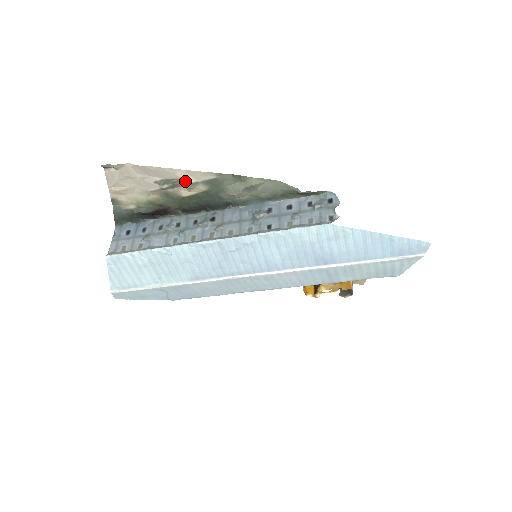
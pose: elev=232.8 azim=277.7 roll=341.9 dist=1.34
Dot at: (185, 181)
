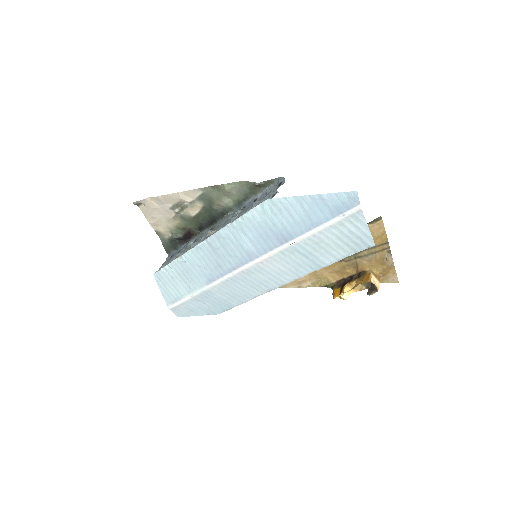
Dot at: (186, 202)
